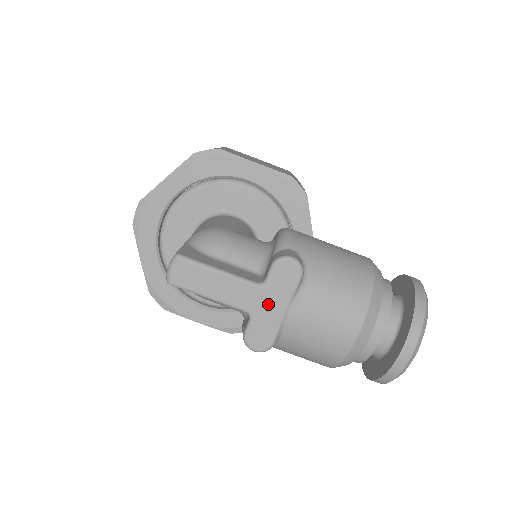
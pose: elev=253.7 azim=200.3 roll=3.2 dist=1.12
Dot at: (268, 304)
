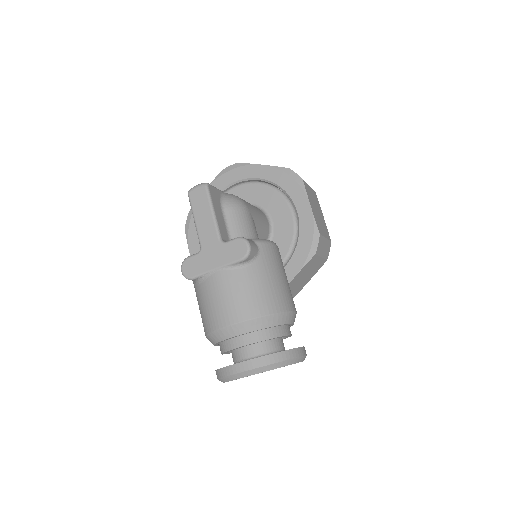
Dot at: (213, 255)
